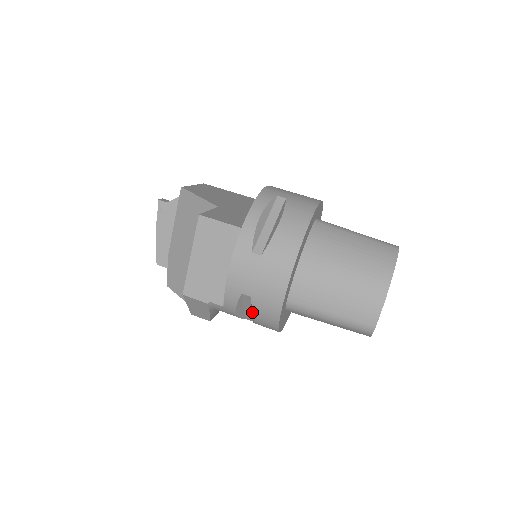
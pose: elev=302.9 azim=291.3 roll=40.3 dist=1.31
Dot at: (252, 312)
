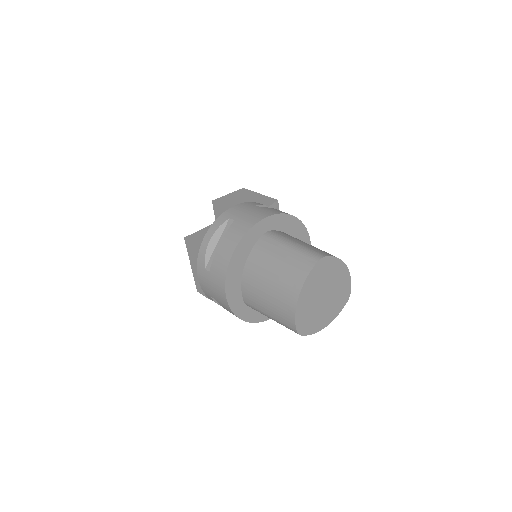
Dot at: occluded
